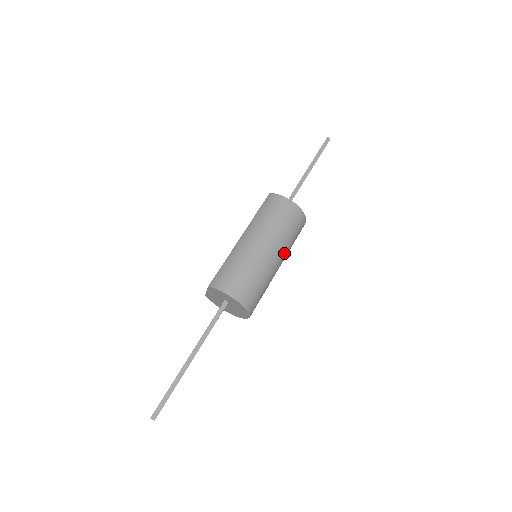
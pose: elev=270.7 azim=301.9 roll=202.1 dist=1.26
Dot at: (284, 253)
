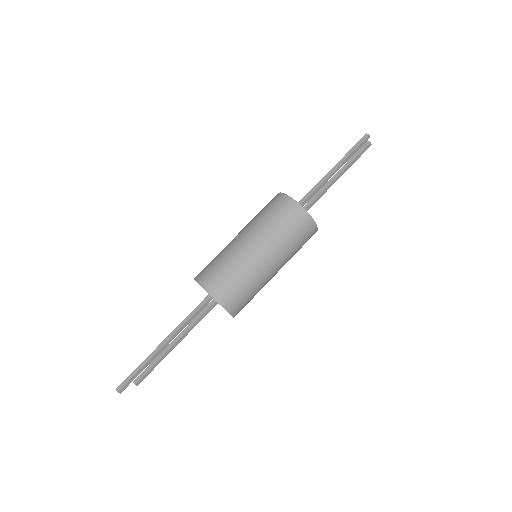
Dot at: (276, 251)
